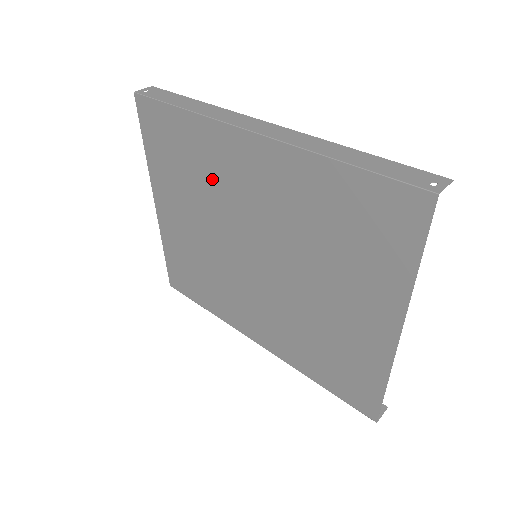
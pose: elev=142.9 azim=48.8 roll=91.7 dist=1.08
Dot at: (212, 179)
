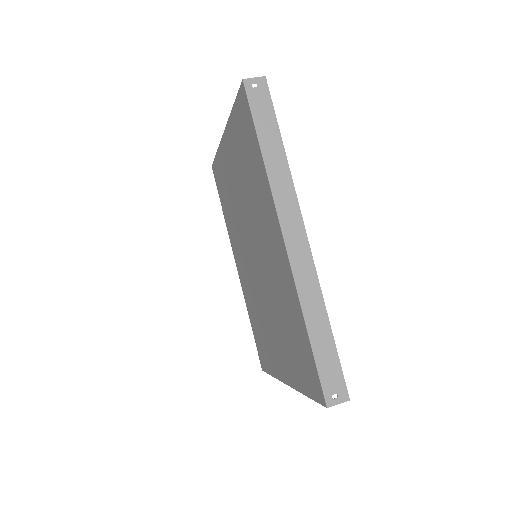
Dot at: (256, 201)
